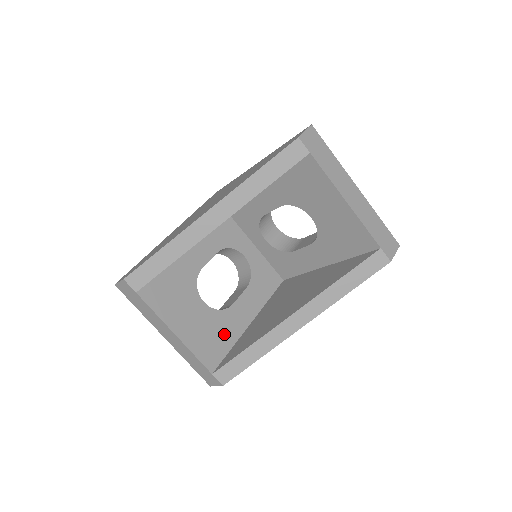
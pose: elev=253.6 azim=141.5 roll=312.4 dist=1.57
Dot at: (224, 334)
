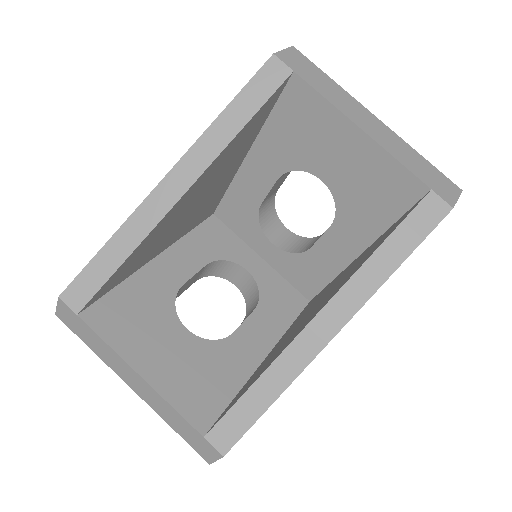
Dot at: (222, 375)
